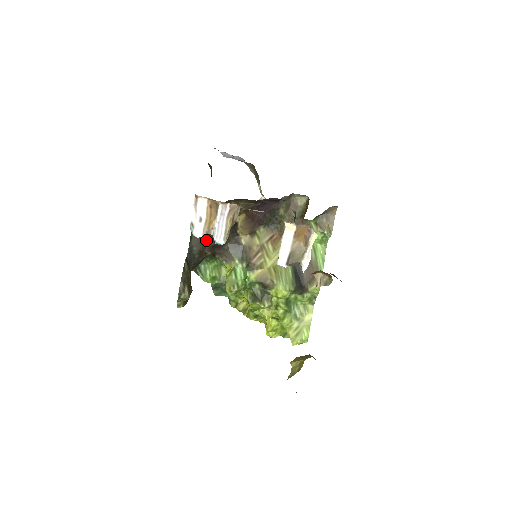
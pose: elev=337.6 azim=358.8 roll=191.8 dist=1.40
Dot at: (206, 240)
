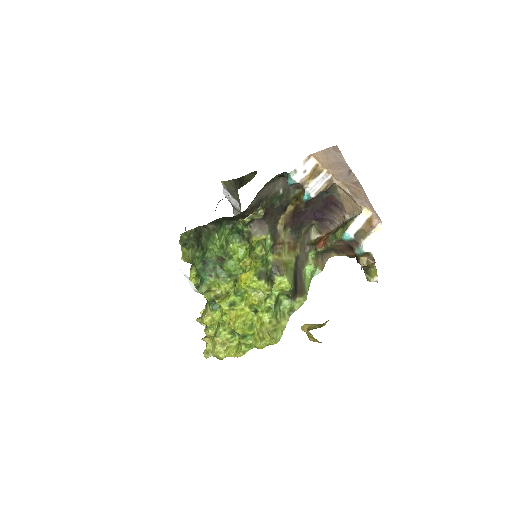
Dot at: (262, 203)
